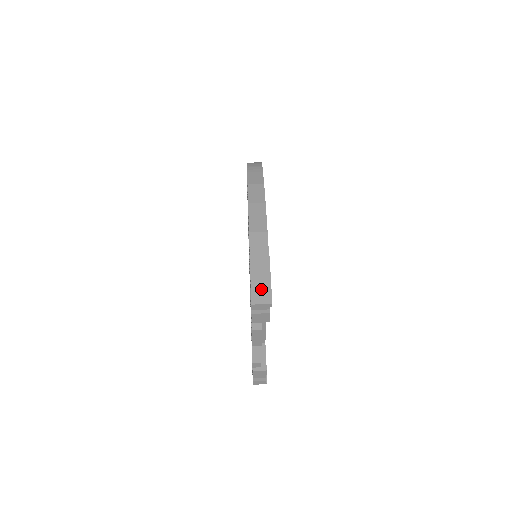
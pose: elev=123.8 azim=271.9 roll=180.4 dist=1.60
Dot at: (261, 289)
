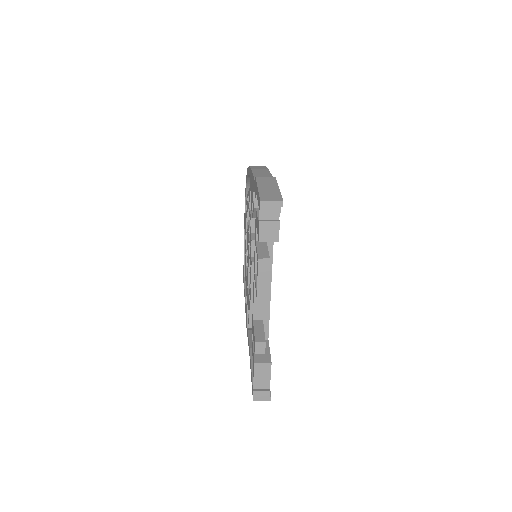
Dot at: (270, 194)
